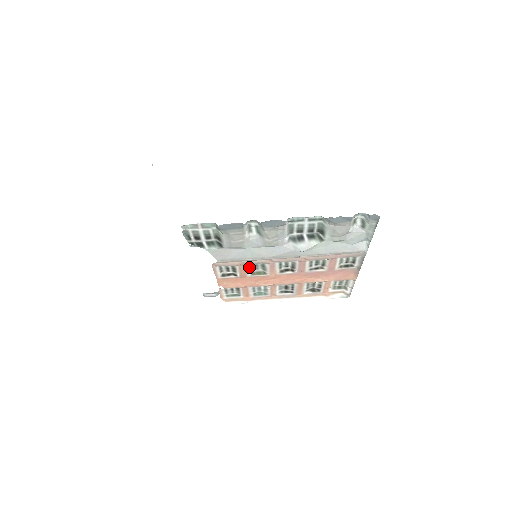
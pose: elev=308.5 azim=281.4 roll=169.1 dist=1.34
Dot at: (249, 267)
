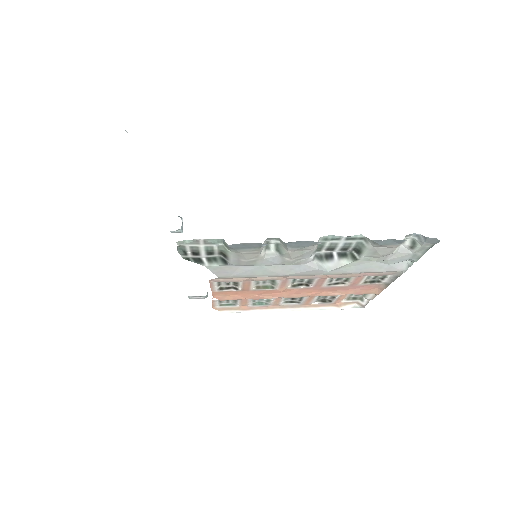
Dot at: (255, 281)
